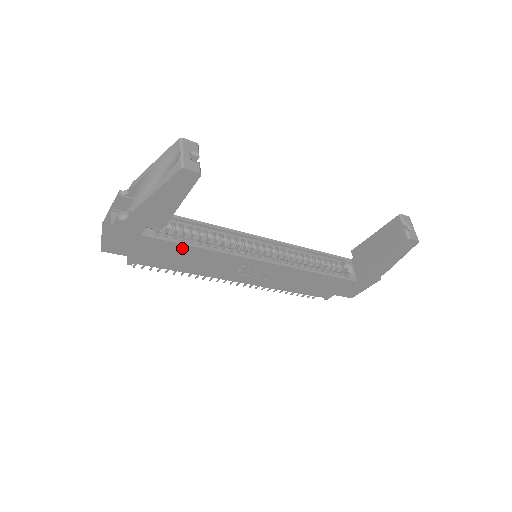
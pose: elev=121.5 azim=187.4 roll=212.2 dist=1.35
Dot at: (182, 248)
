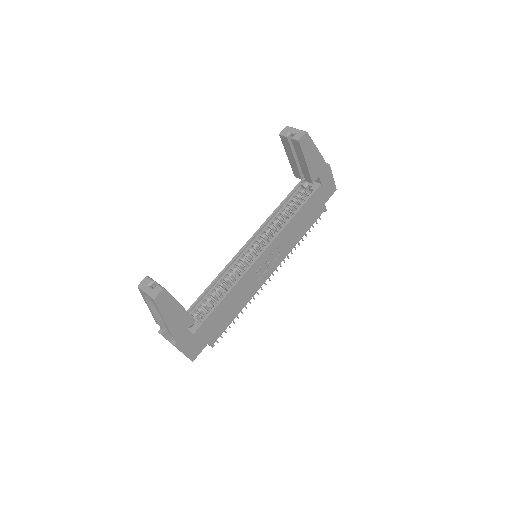
Dot at: (218, 310)
